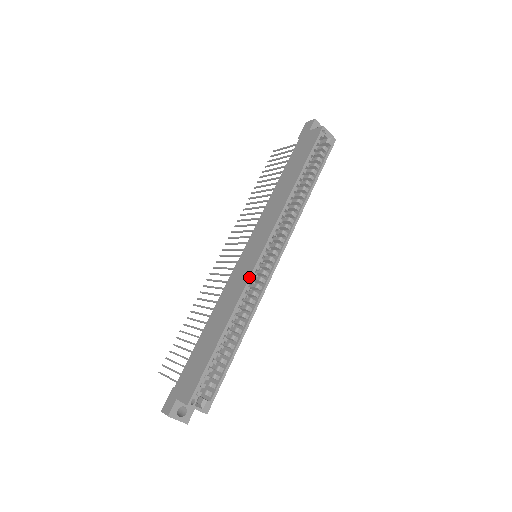
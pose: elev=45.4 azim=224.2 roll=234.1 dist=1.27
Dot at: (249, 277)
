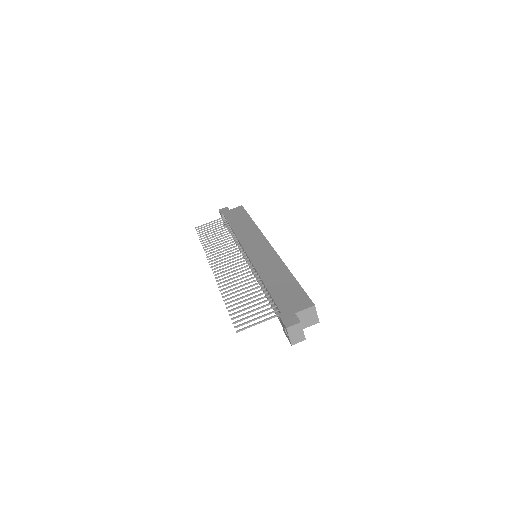
Dot at: (276, 252)
